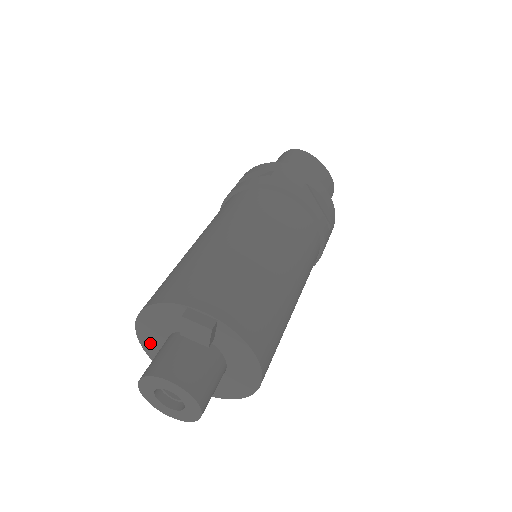
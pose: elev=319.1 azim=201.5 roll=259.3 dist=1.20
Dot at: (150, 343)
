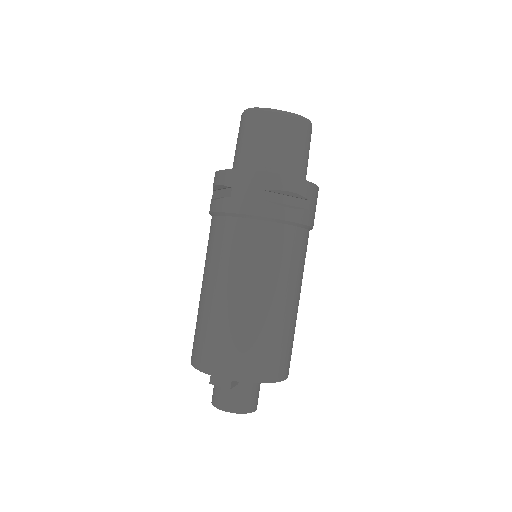
Dot at: occluded
